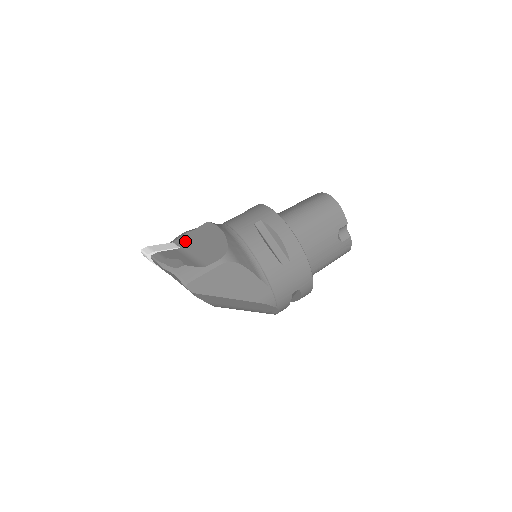
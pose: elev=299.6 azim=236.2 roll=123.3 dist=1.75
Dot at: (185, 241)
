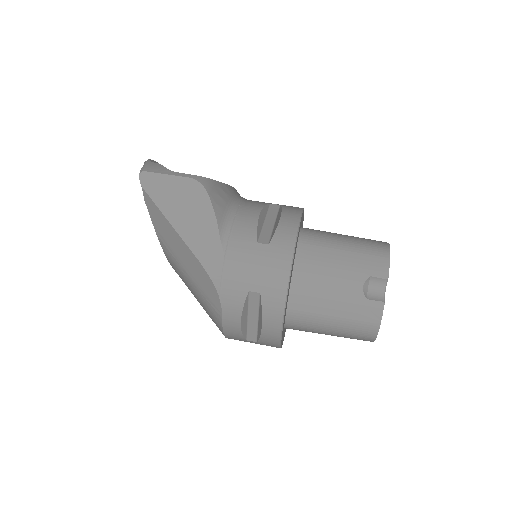
Dot at: occluded
